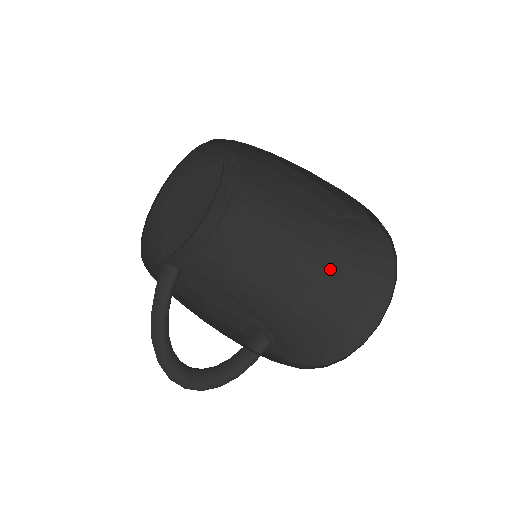
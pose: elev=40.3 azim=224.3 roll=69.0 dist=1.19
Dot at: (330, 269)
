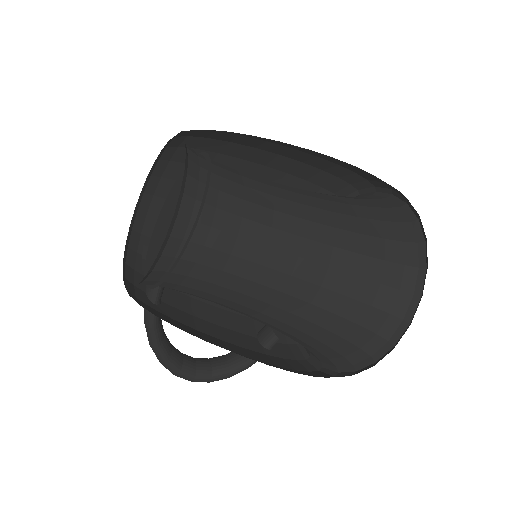
Dot at: (334, 287)
